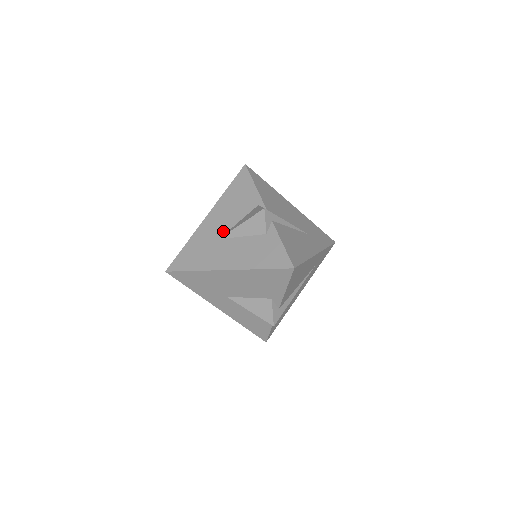
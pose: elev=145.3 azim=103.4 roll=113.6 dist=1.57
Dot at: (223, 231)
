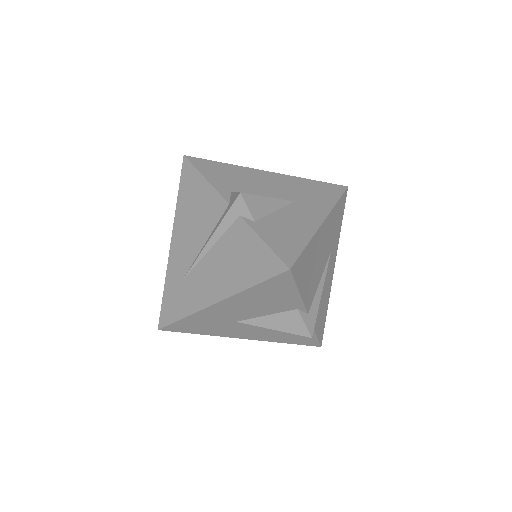
Dot at: (242, 318)
